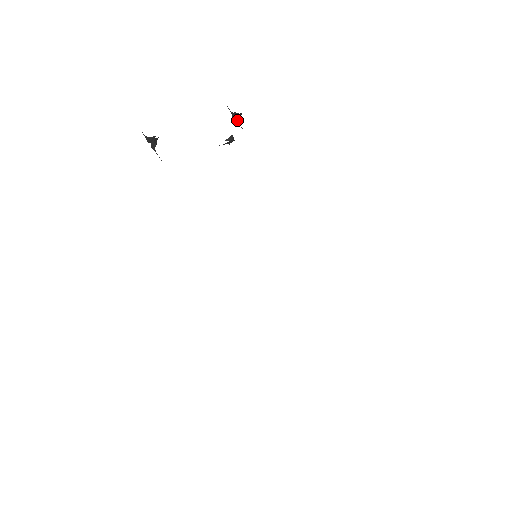
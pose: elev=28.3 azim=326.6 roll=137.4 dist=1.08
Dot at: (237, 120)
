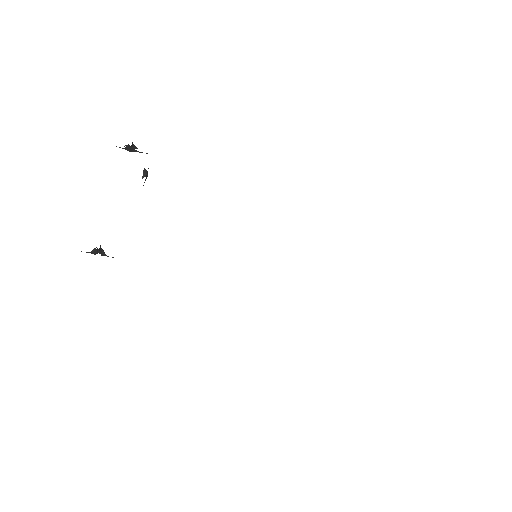
Dot at: (134, 151)
